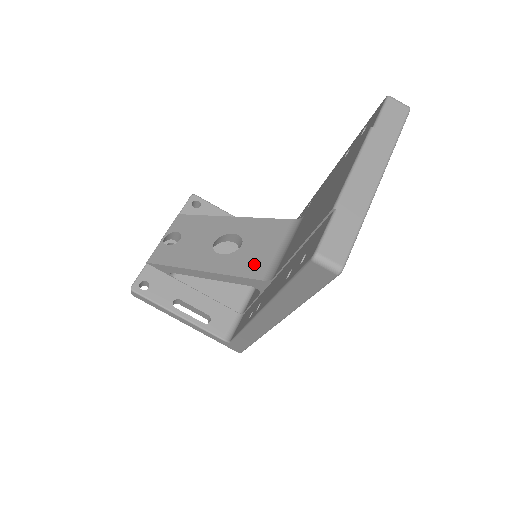
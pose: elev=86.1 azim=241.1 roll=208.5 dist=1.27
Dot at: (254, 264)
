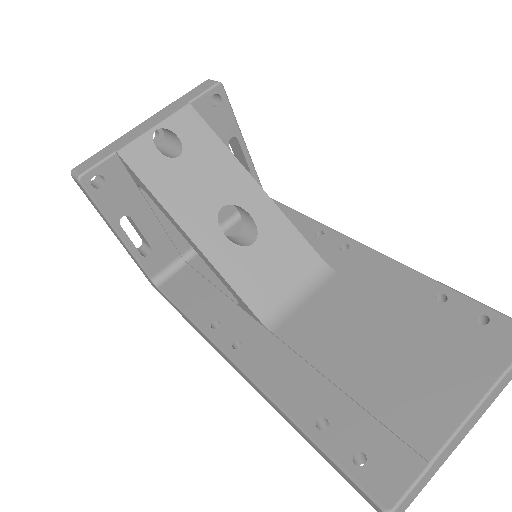
Dot at: (257, 287)
